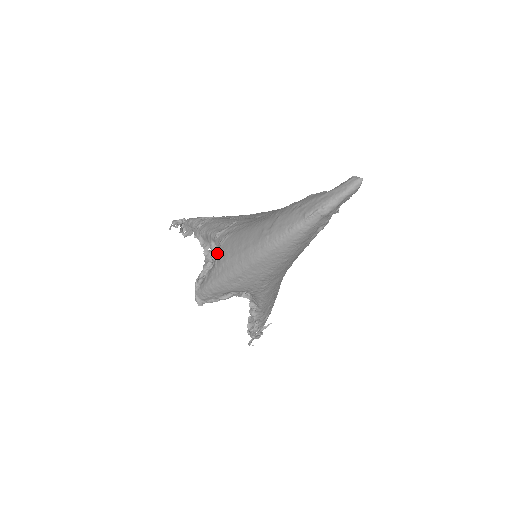
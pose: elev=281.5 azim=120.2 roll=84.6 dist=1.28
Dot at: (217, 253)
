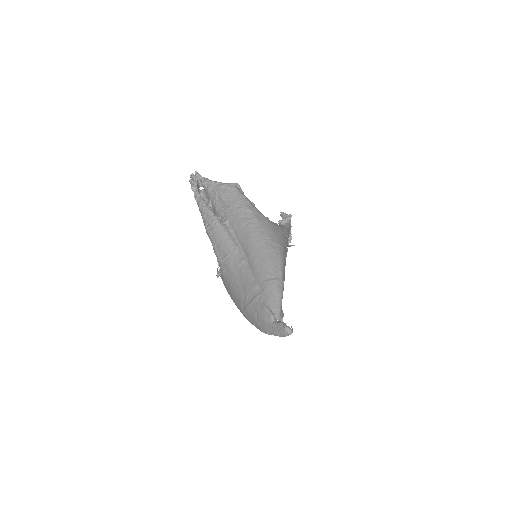
Dot at: occluded
